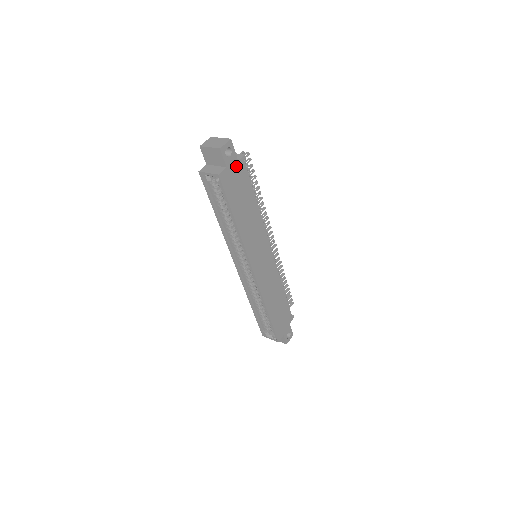
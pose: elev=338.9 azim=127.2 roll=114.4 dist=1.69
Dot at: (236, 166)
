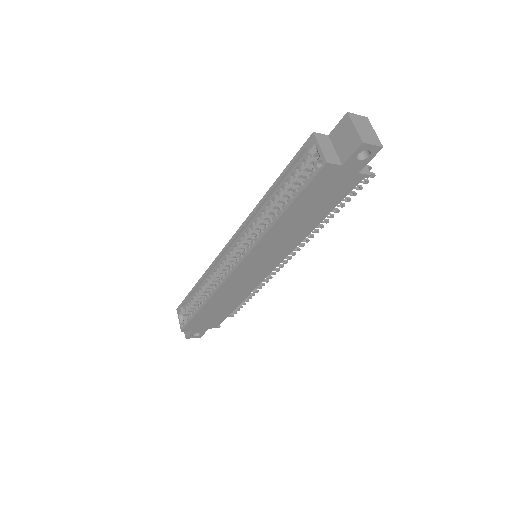
Dot at: (351, 175)
